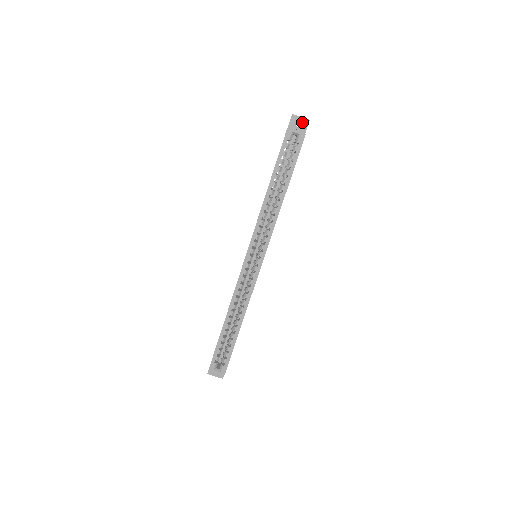
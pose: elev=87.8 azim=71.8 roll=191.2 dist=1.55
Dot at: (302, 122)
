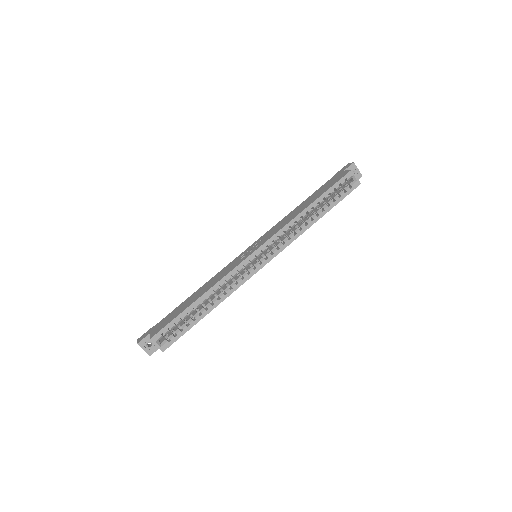
Dot at: (357, 173)
